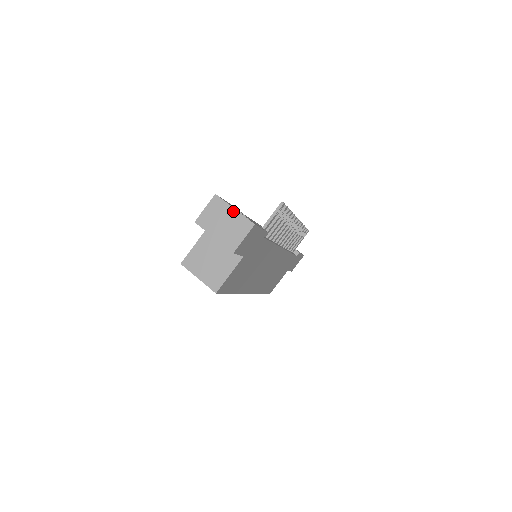
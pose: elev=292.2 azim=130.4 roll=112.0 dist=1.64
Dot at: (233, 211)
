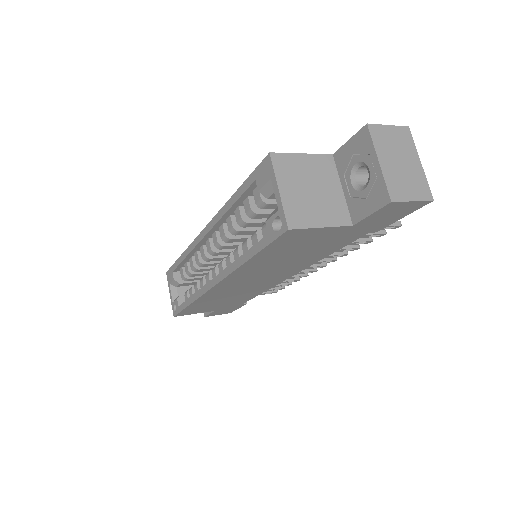
Dot at: (418, 162)
